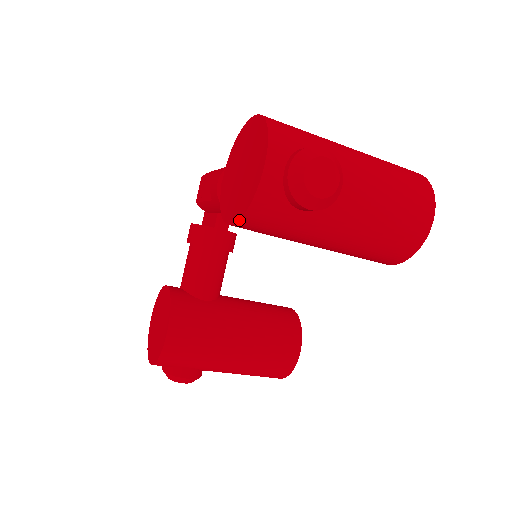
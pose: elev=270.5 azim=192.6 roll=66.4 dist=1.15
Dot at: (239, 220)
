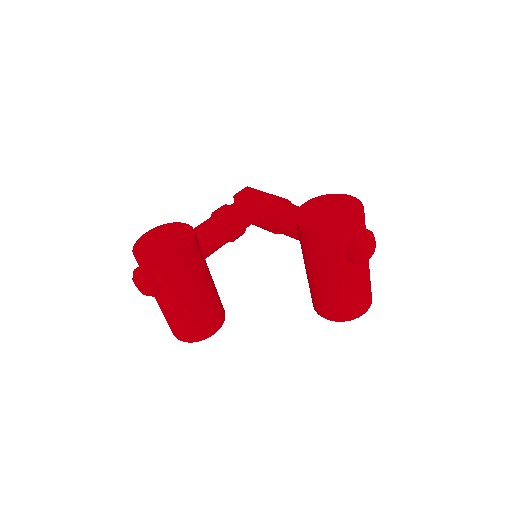
Dot at: (320, 232)
